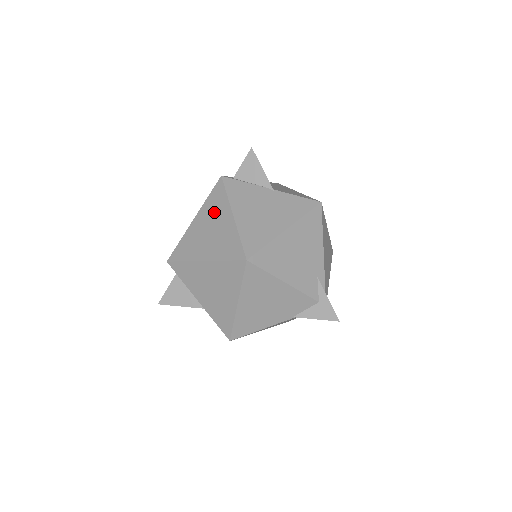
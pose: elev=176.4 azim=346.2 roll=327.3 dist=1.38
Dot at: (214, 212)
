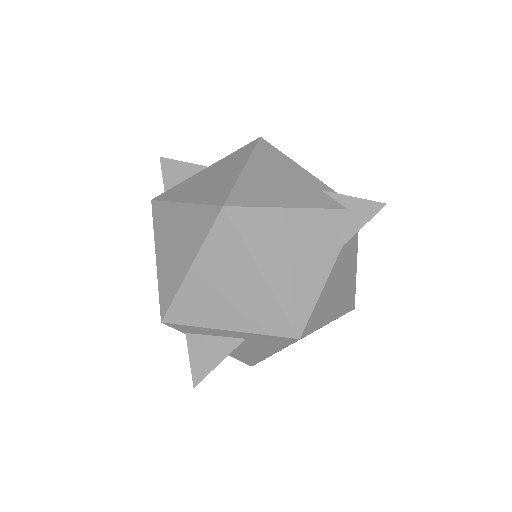
Dot at: (166, 226)
